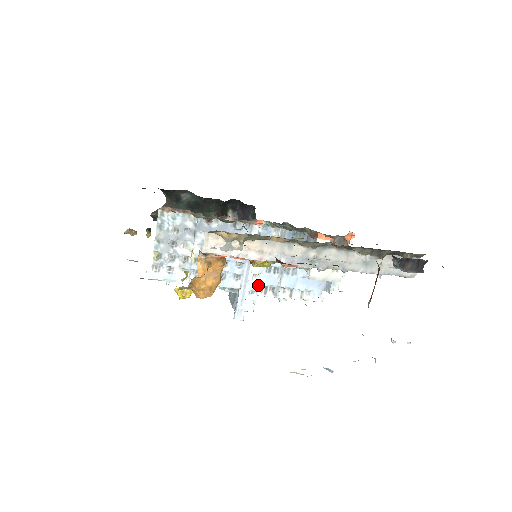
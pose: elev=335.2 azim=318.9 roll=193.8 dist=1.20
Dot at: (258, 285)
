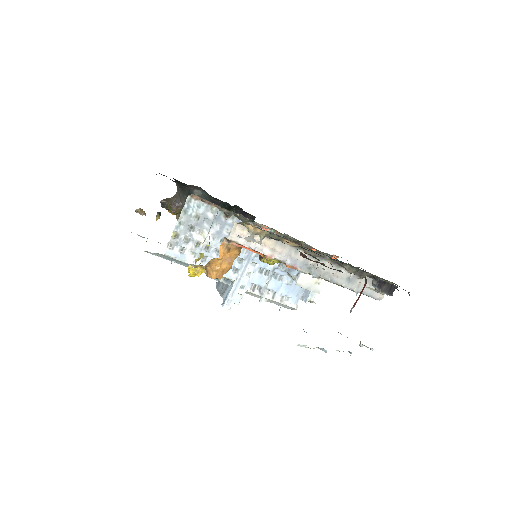
Dot at: (249, 282)
